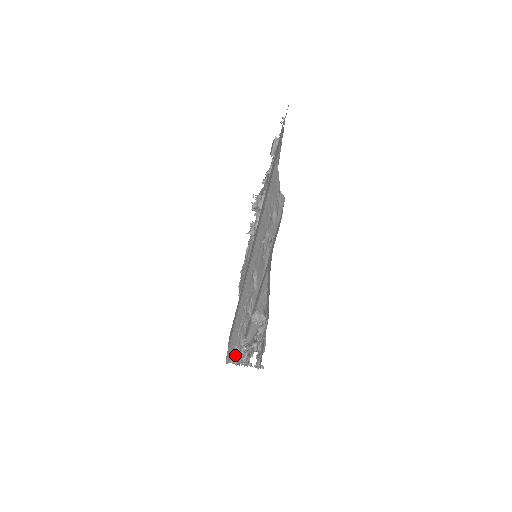
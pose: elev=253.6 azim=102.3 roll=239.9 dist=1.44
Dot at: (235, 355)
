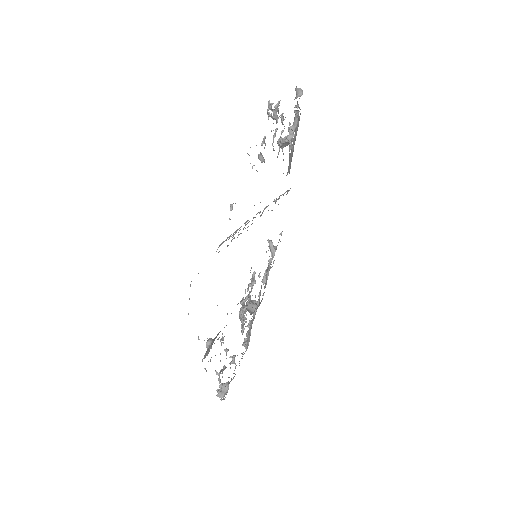
Dot at: occluded
